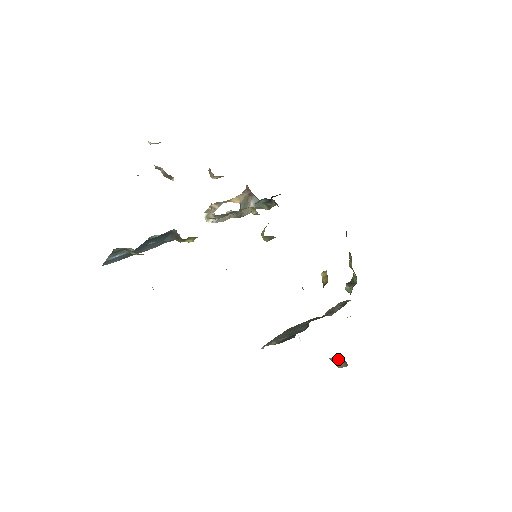
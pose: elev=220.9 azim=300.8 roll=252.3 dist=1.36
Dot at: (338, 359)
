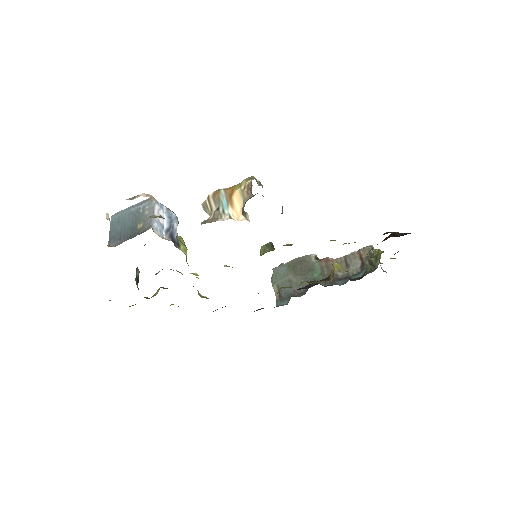
Dot at: occluded
